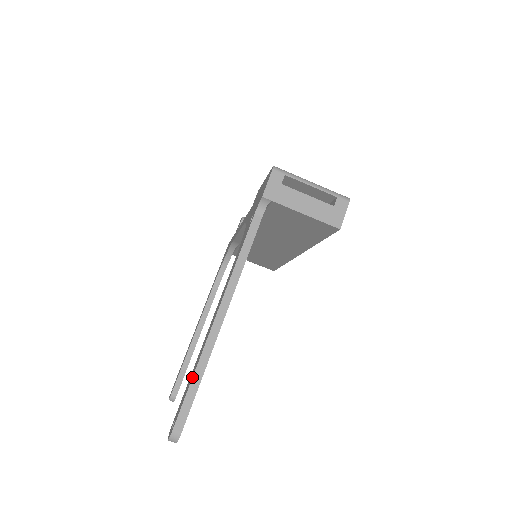
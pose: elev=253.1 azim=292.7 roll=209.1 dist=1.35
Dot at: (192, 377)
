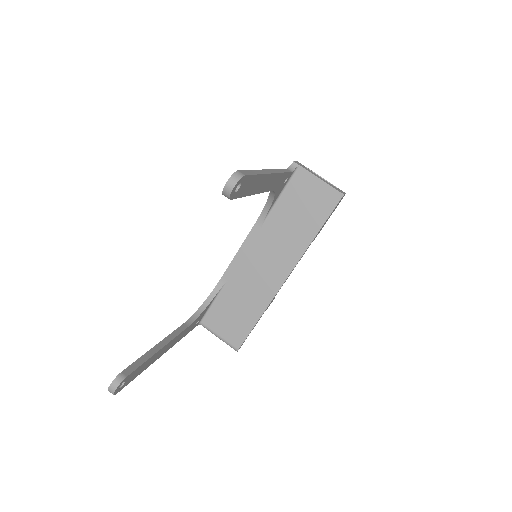
Dot at: (252, 170)
